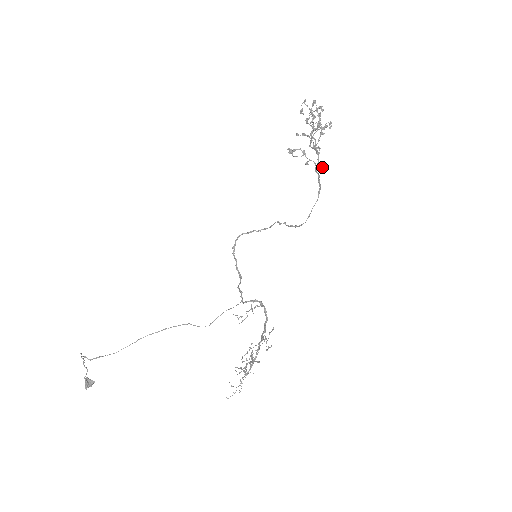
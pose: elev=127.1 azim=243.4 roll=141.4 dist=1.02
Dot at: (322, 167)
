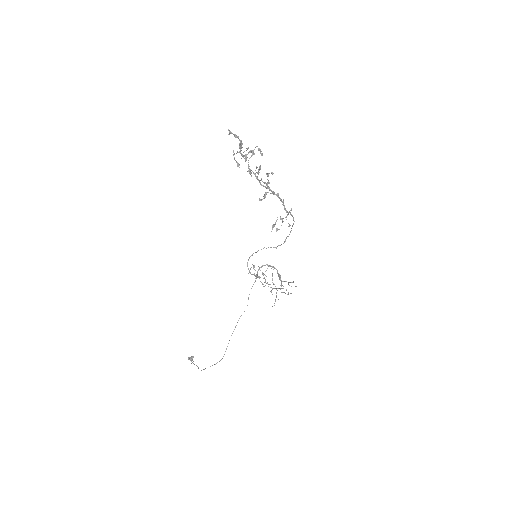
Dot at: (291, 209)
